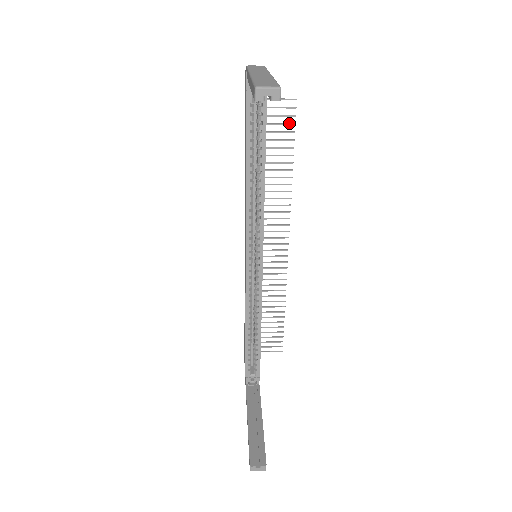
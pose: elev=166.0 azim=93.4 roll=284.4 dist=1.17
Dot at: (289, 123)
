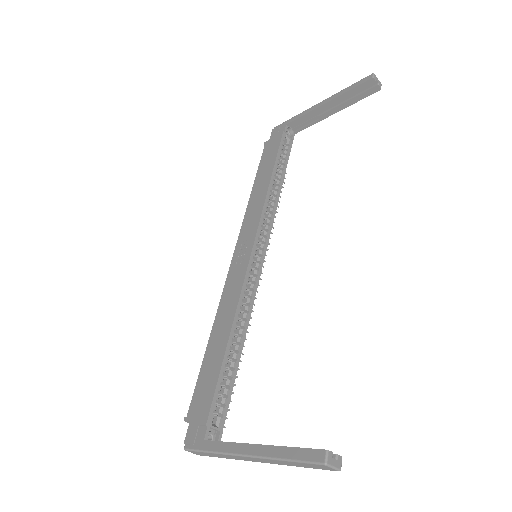
Dot at: occluded
